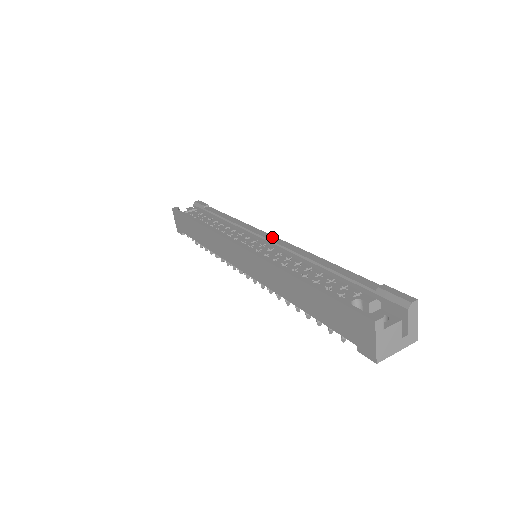
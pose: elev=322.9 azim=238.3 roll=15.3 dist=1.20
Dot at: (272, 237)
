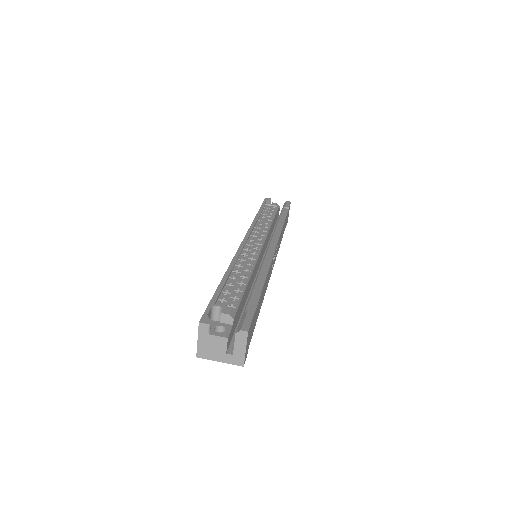
Dot at: (273, 248)
